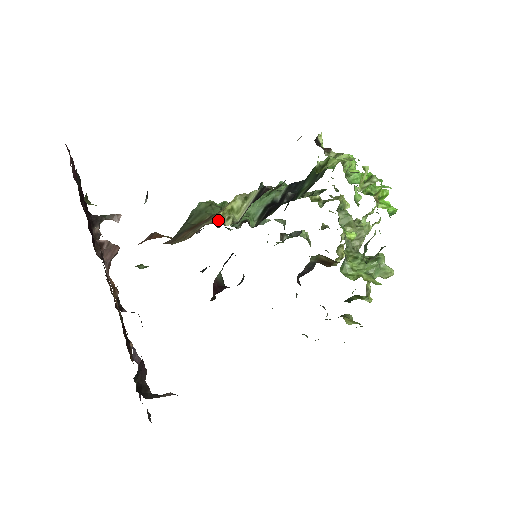
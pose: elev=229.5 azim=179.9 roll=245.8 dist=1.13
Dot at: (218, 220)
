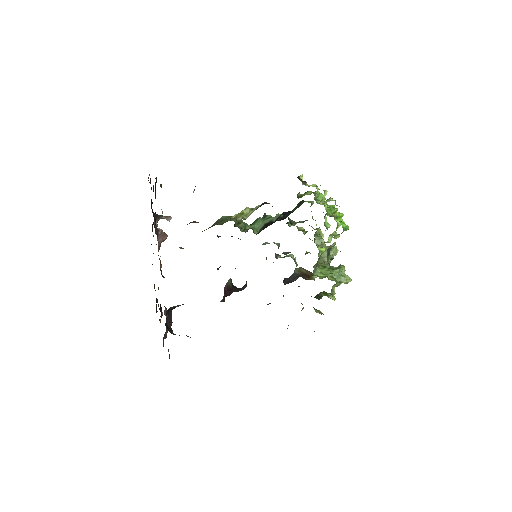
Dot at: (233, 218)
